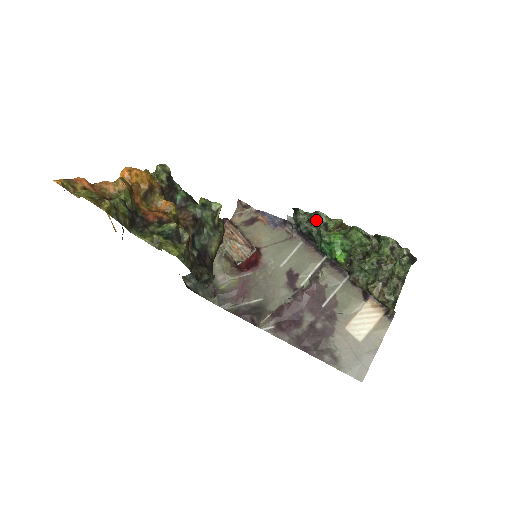
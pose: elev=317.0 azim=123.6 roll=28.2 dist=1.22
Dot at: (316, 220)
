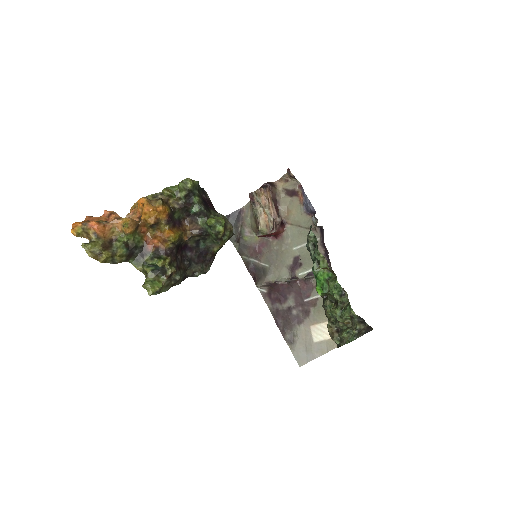
Dot at: (315, 253)
